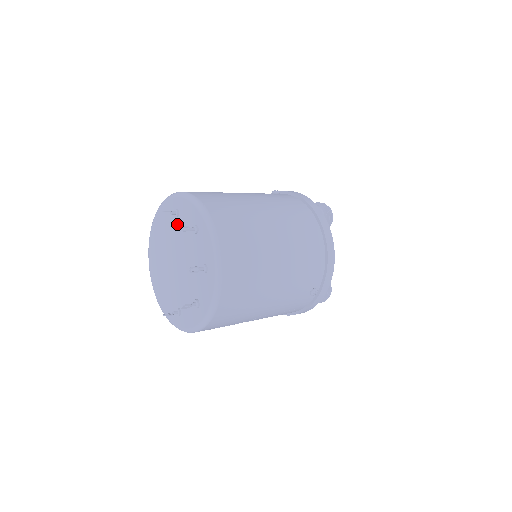
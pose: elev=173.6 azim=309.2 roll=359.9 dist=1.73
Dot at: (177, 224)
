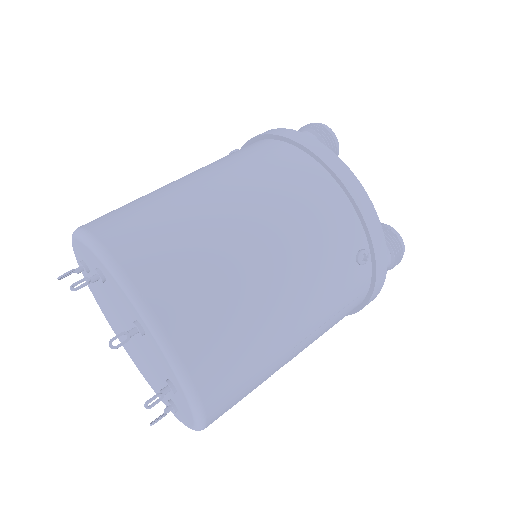
Dot at: (95, 282)
